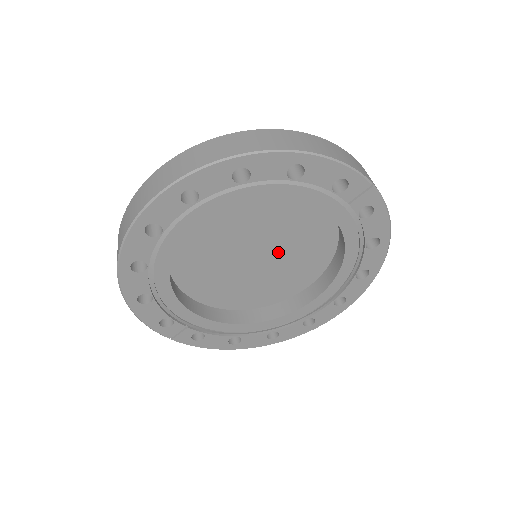
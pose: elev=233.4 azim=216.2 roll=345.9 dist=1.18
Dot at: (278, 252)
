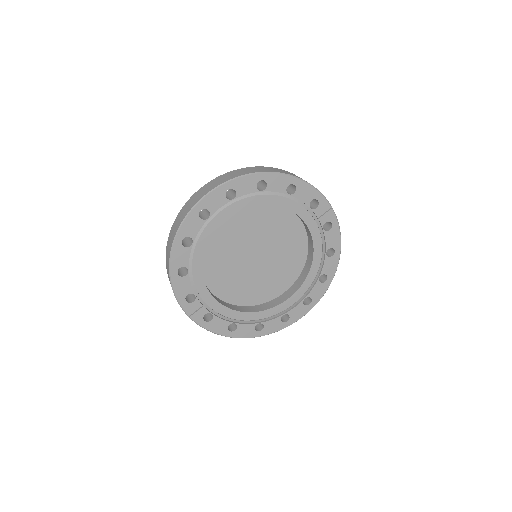
Dot at: (270, 256)
